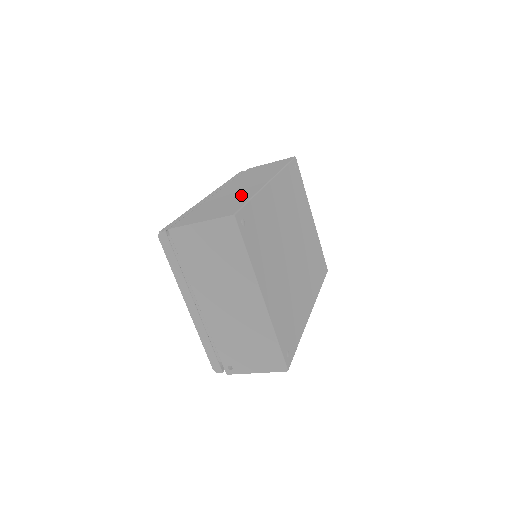
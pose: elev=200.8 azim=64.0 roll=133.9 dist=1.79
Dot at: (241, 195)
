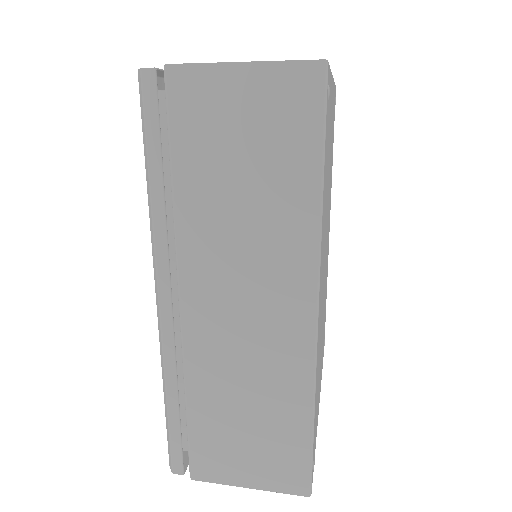
Dot at: (278, 389)
